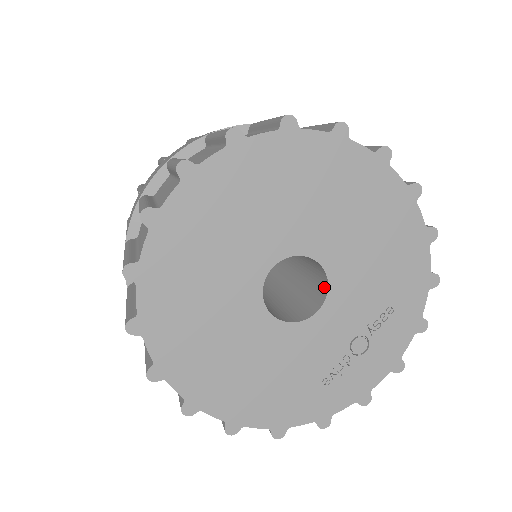
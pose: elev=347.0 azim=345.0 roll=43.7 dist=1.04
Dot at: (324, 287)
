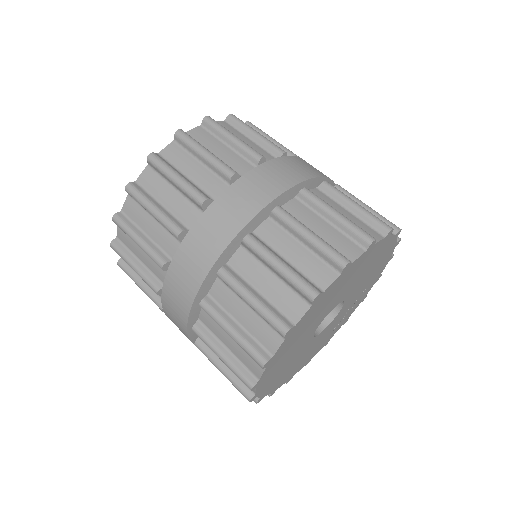
Dot at: occluded
